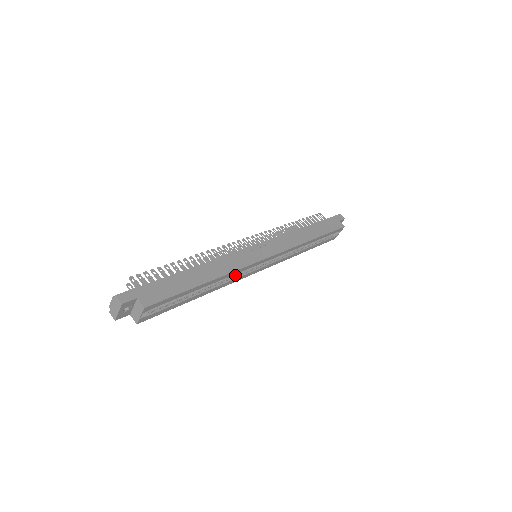
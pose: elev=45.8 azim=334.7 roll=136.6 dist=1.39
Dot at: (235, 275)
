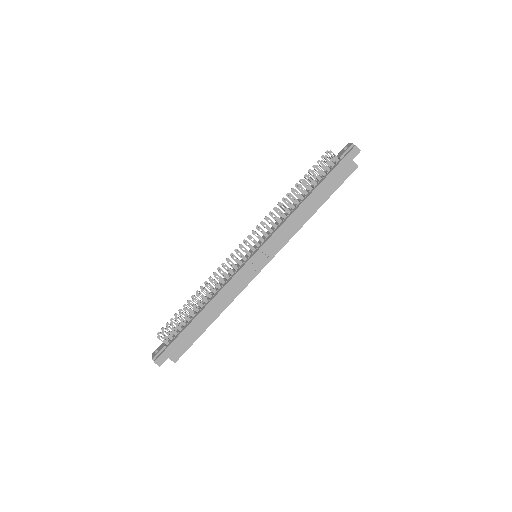
Dot at: occluded
